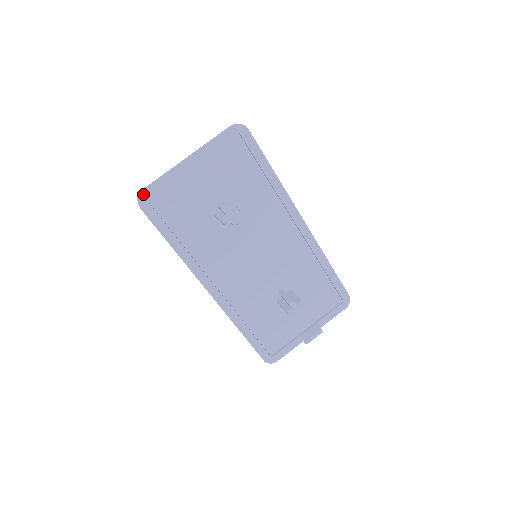
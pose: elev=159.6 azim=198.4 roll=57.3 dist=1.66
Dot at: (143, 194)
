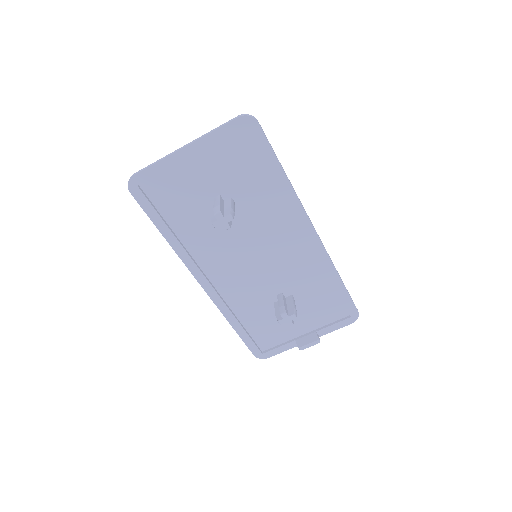
Dot at: (134, 179)
